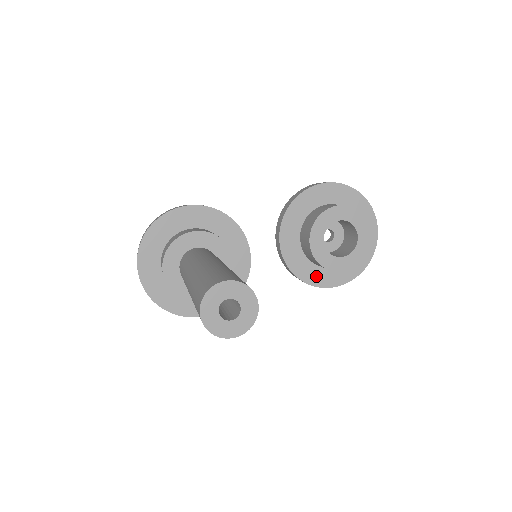
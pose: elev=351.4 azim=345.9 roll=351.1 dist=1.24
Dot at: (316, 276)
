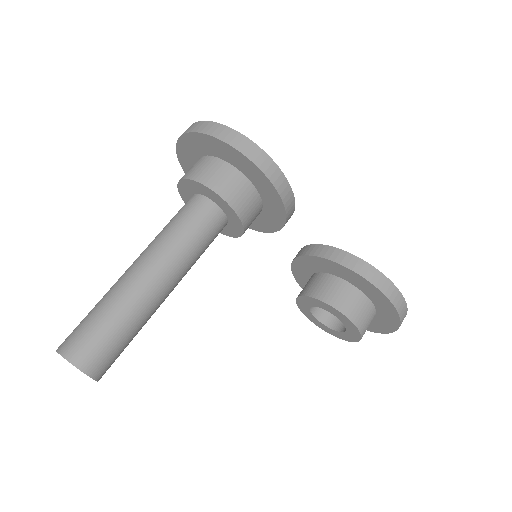
Dot at: (305, 283)
